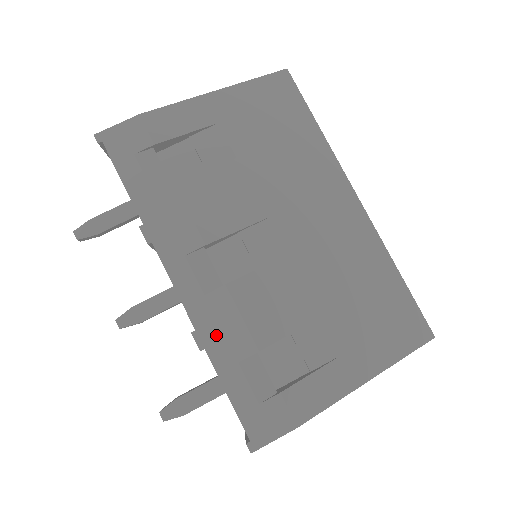
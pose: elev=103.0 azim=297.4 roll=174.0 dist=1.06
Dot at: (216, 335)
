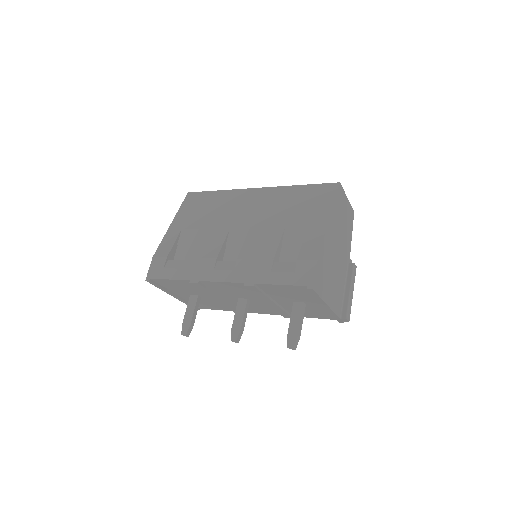
Dot at: (253, 275)
